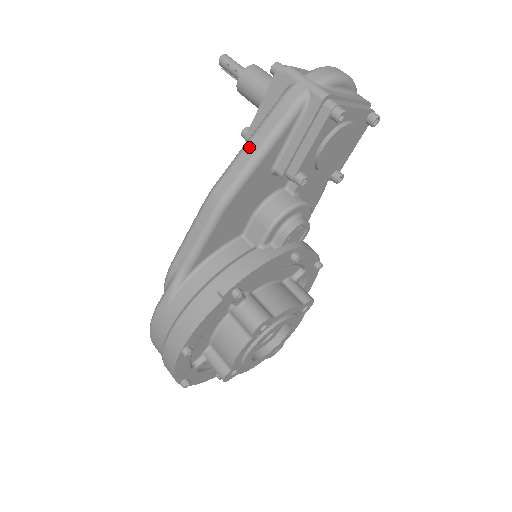
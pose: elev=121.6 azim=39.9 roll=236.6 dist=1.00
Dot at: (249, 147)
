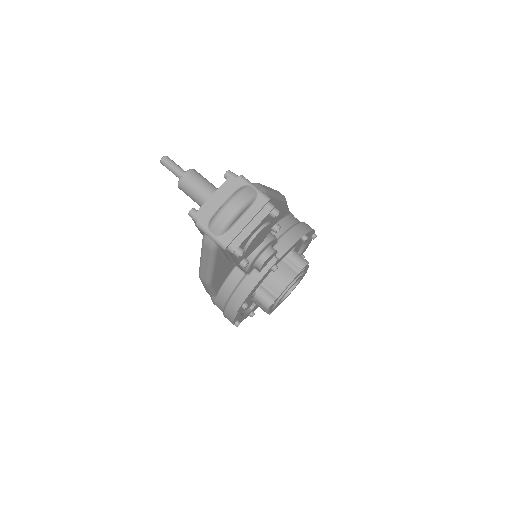
Dot at: (203, 263)
